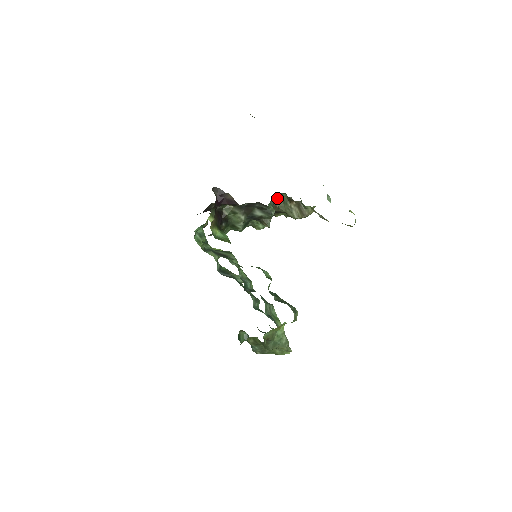
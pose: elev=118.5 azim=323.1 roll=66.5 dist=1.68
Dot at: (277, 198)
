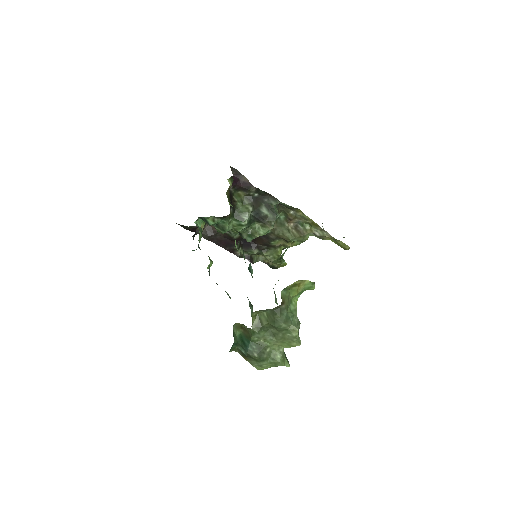
Dot at: occluded
